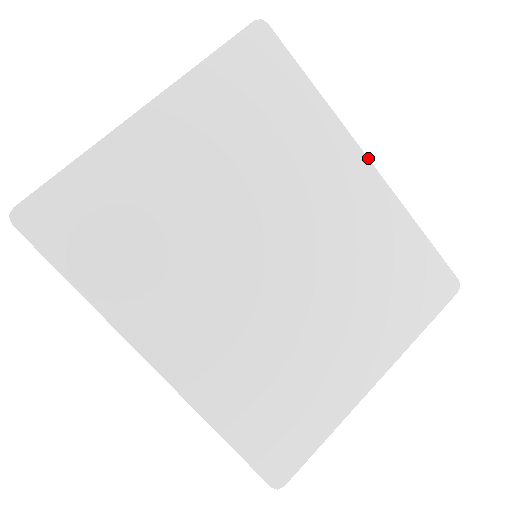
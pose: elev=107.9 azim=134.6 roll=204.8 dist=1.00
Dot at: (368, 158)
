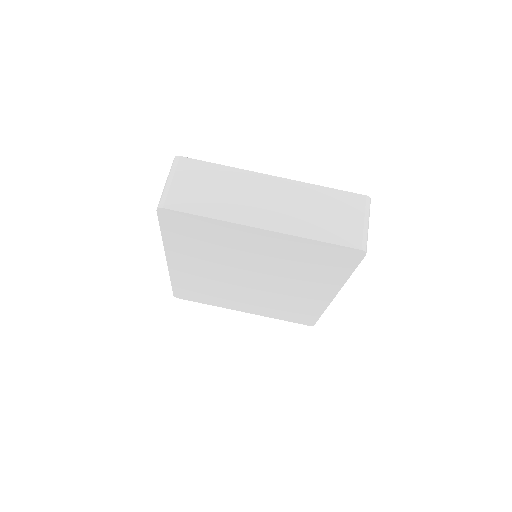
Dot at: occluded
